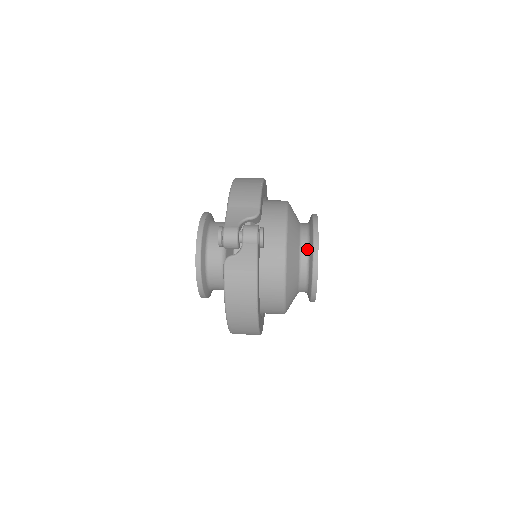
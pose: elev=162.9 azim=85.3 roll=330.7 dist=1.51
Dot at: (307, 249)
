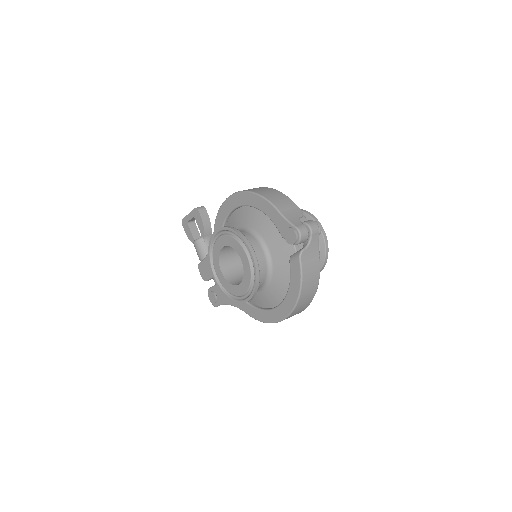
Dot at: occluded
